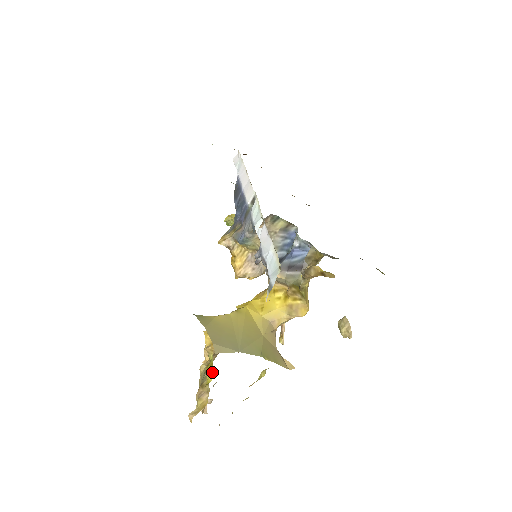
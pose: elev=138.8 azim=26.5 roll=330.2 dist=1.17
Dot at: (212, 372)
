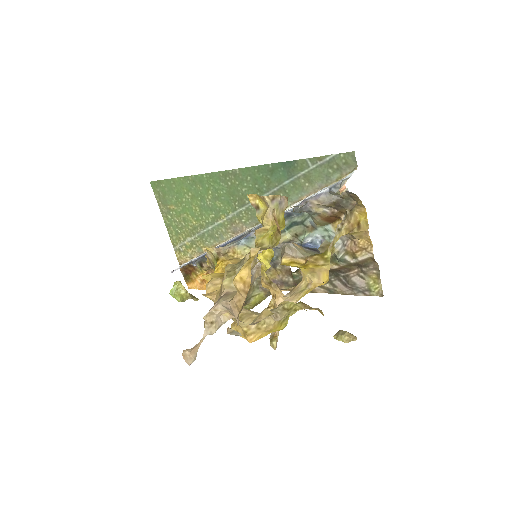
Dot at: (281, 226)
